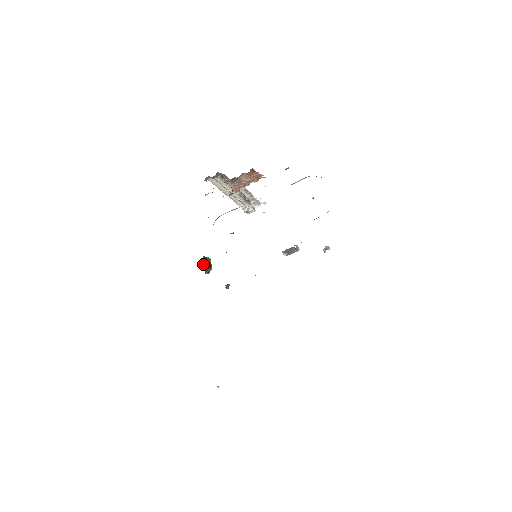
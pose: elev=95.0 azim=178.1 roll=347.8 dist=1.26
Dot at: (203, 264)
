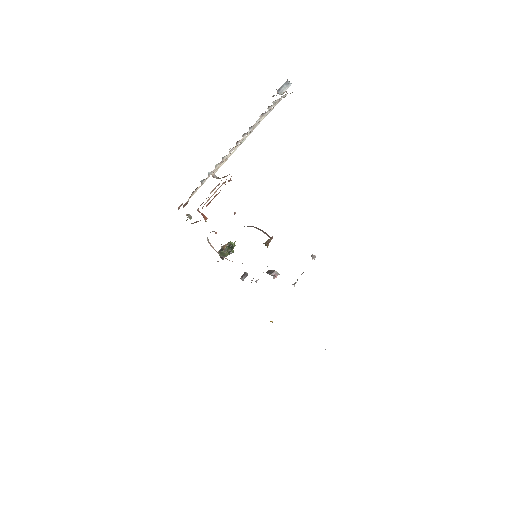
Dot at: (221, 257)
